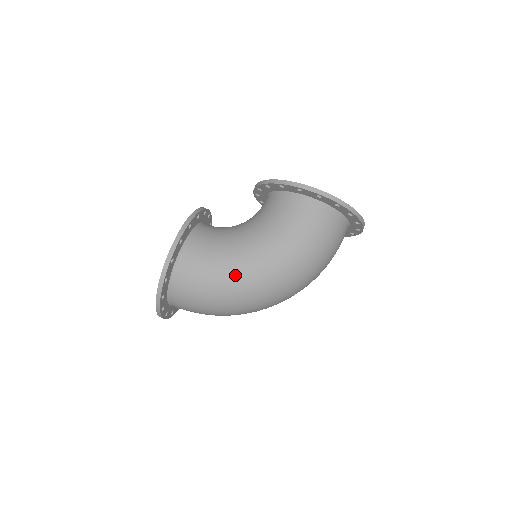
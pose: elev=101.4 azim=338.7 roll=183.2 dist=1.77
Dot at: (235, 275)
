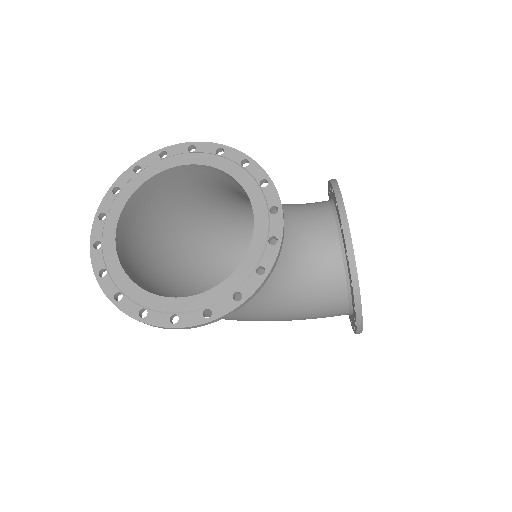
Dot at: occluded
